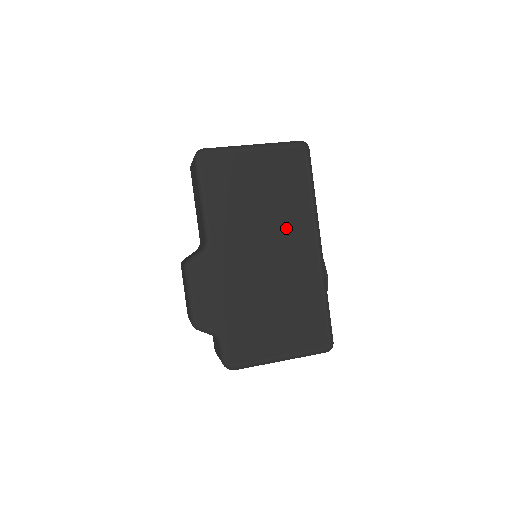
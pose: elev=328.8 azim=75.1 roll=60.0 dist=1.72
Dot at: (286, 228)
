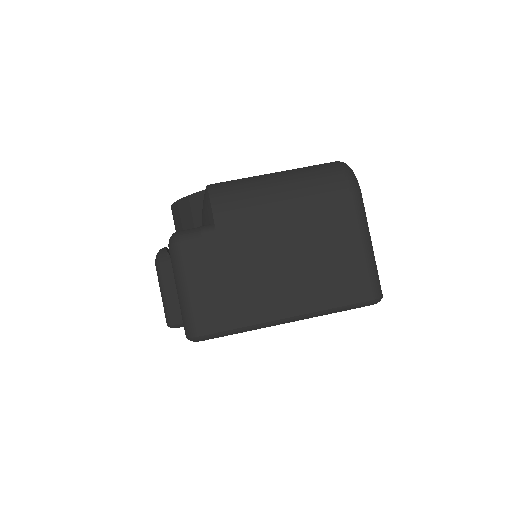
Dot at: occluded
